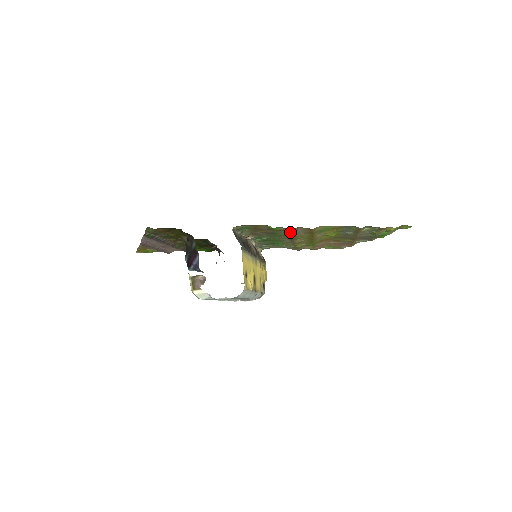
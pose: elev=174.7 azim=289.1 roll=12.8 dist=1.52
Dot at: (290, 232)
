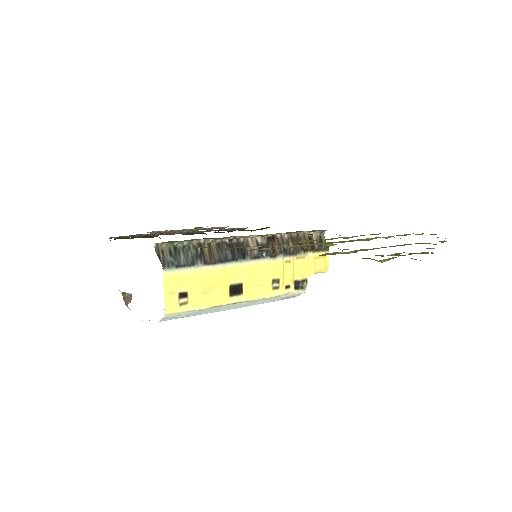
Dot at: (239, 247)
